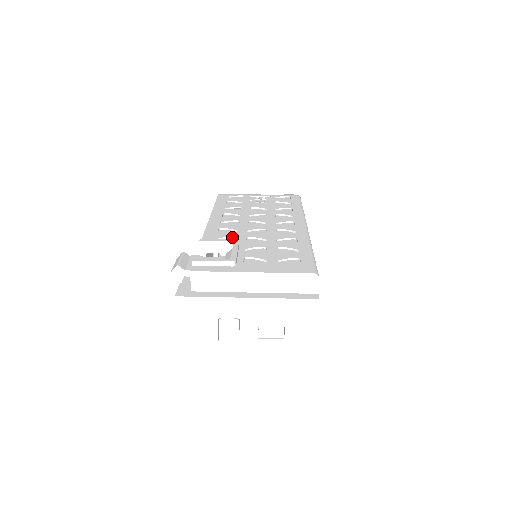
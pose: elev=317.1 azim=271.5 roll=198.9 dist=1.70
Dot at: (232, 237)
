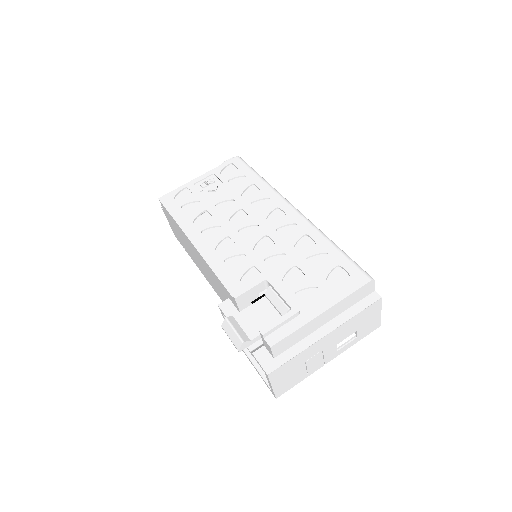
Dot at: (250, 268)
